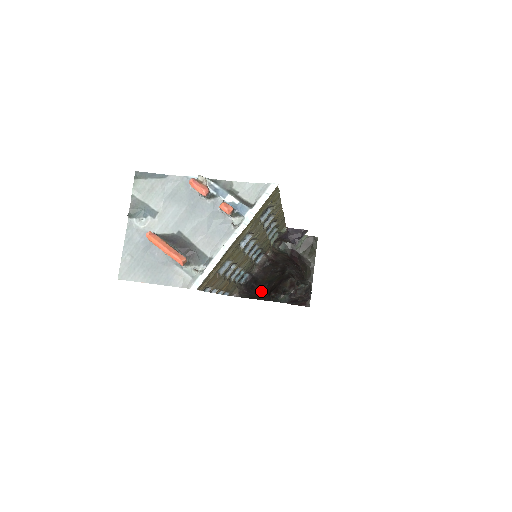
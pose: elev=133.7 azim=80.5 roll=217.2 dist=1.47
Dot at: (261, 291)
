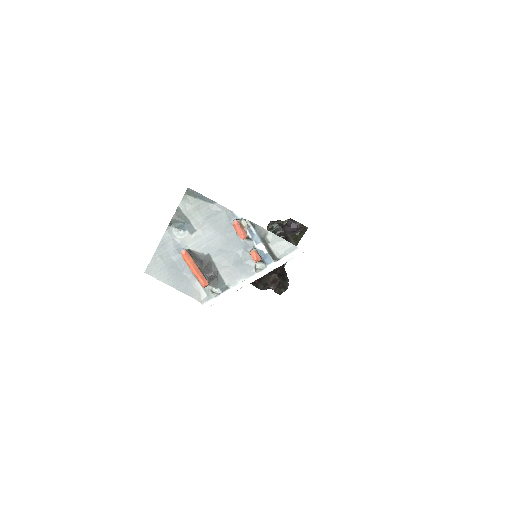
Dot at: occluded
